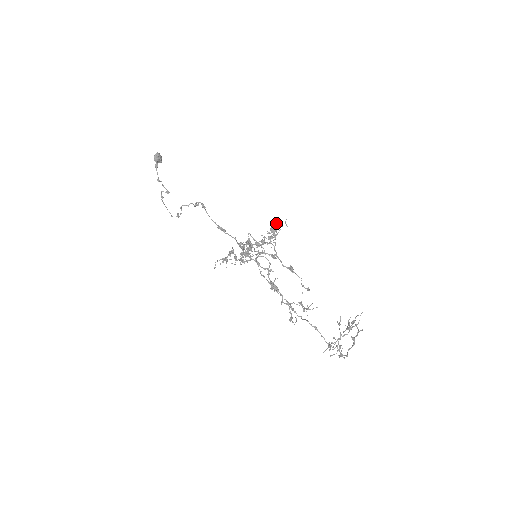
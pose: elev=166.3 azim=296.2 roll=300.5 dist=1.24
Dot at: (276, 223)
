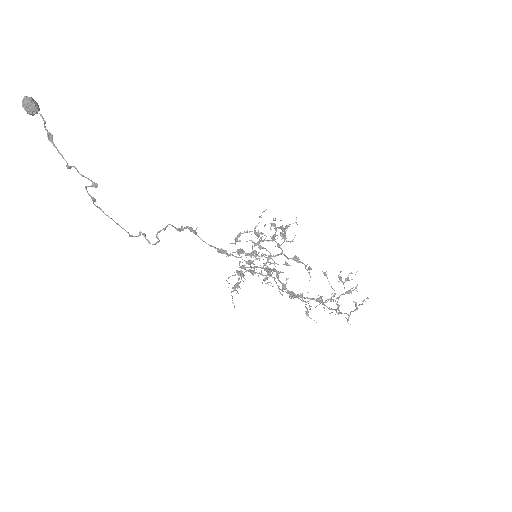
Dot at: occluded
